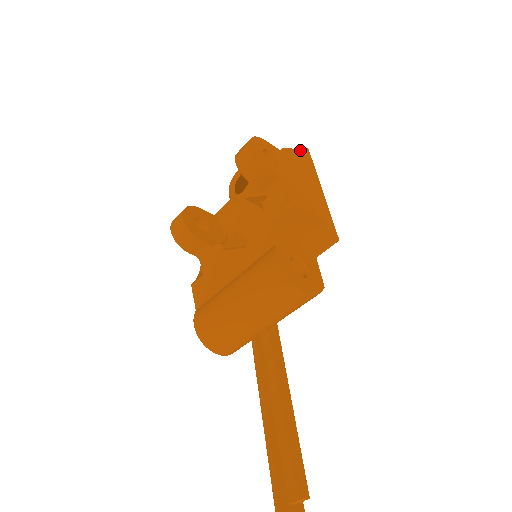
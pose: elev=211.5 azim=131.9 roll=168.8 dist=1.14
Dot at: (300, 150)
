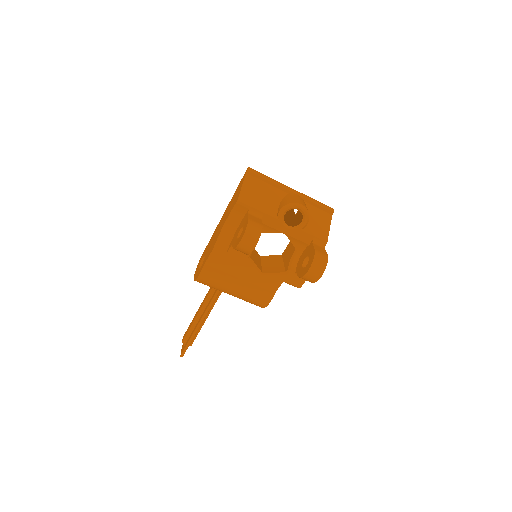
Dot at: occluded
